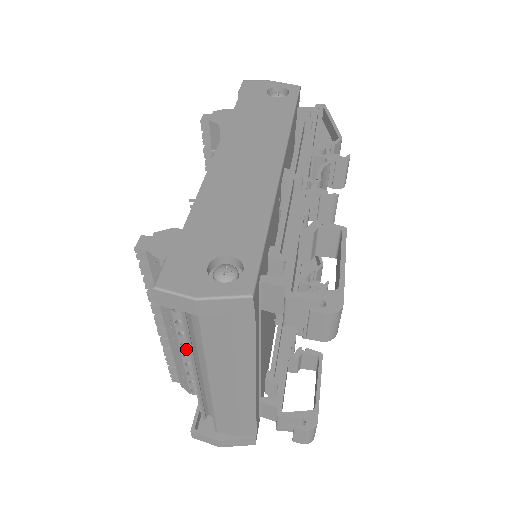
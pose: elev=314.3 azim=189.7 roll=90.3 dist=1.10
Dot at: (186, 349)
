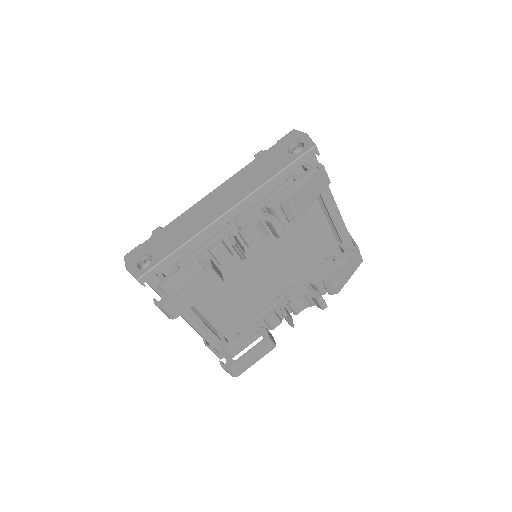
Dot at: occluded
